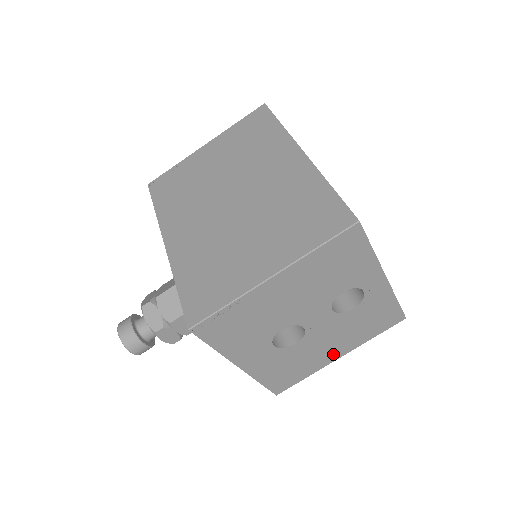
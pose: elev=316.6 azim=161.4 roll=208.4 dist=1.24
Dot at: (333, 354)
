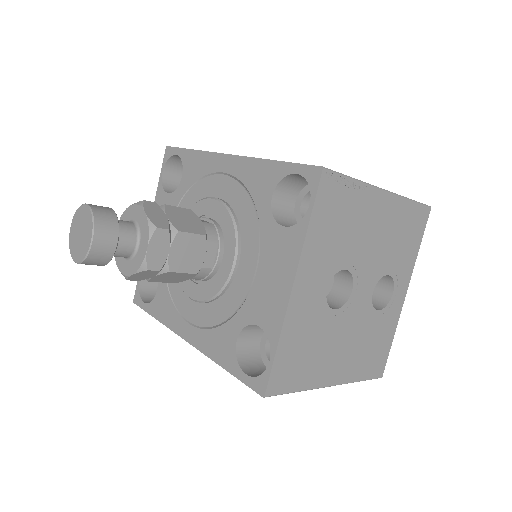
Dot at: (333, 371)
